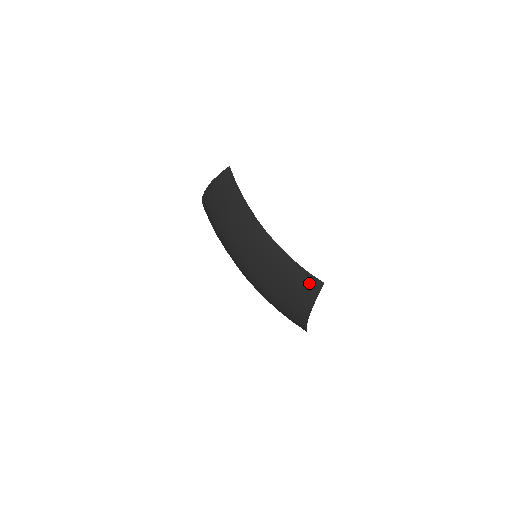
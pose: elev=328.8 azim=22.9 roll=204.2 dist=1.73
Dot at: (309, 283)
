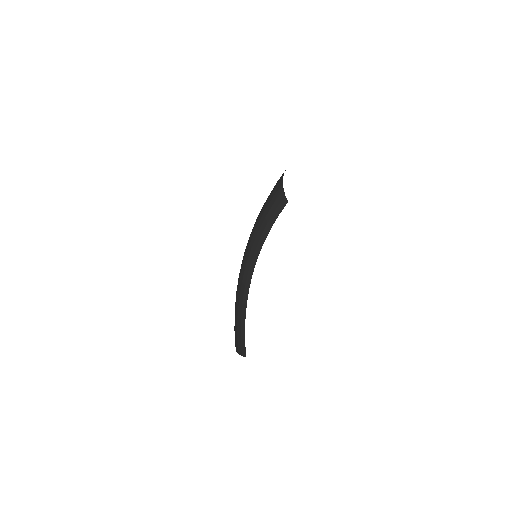
Dot at: (241, 340)
